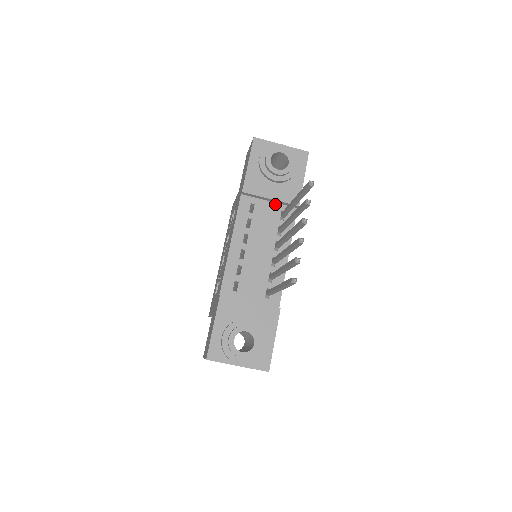
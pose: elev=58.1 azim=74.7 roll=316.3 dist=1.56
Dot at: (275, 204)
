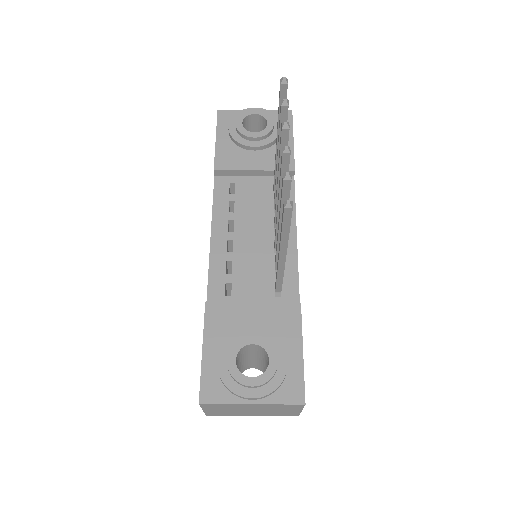
Dot at: (263, 178)
